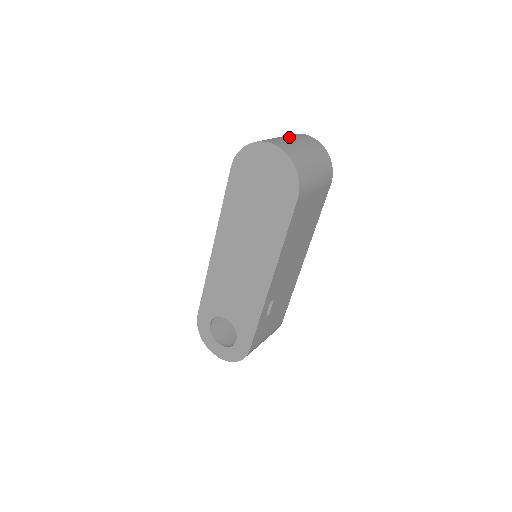
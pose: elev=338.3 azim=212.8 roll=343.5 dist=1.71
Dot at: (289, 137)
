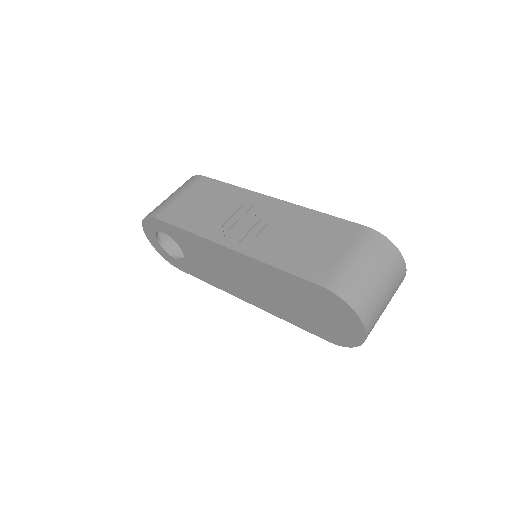
Dot at: (390, 292)
